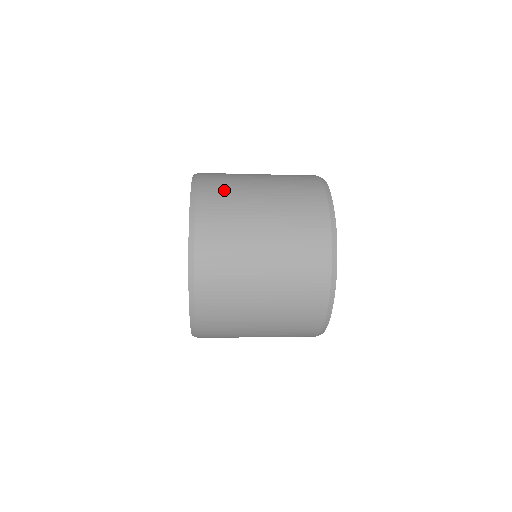
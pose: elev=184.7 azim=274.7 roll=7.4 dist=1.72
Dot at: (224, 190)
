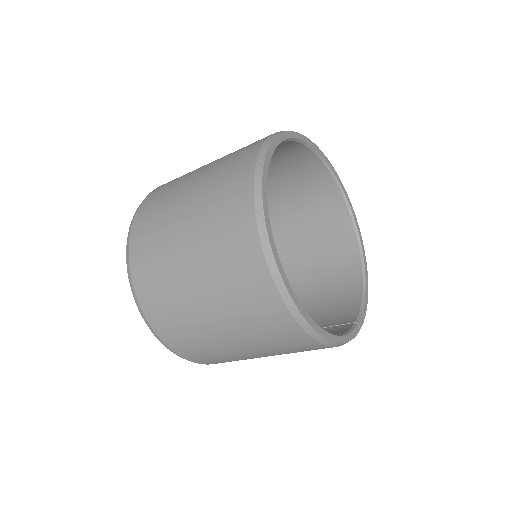
Dot at: occluded
